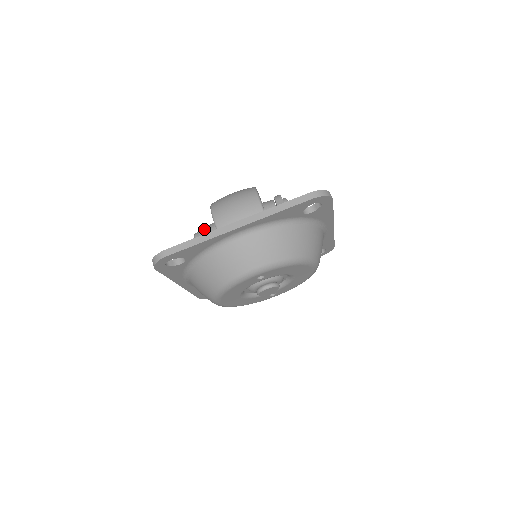
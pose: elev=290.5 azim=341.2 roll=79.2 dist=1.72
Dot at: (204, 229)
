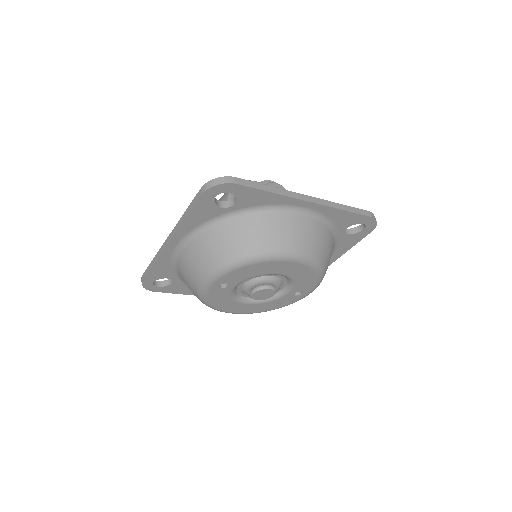
Dot at: occluded
